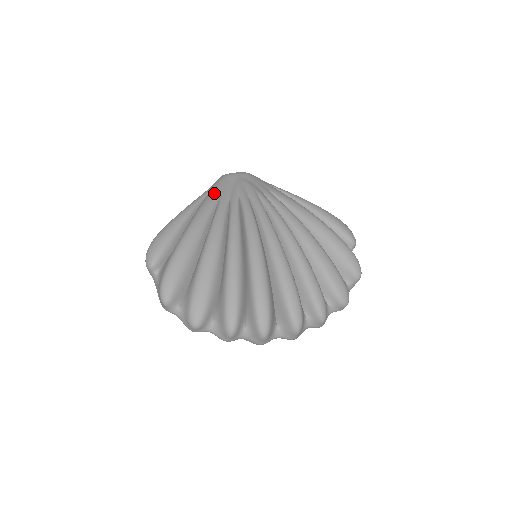
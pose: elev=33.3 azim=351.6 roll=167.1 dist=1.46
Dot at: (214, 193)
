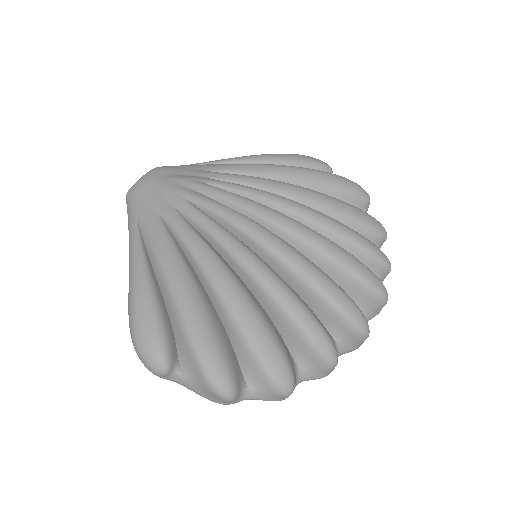
Dot at: (148, 217)
